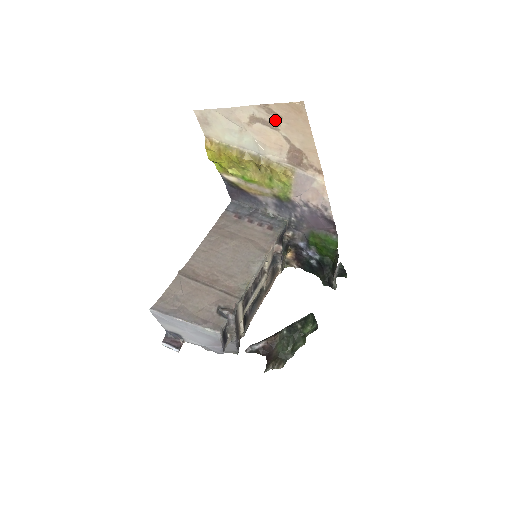
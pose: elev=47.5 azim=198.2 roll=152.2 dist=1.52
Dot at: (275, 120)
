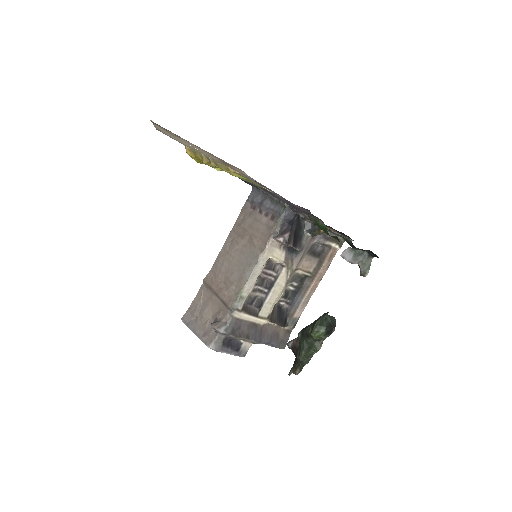
Dot at: (170, 132)
